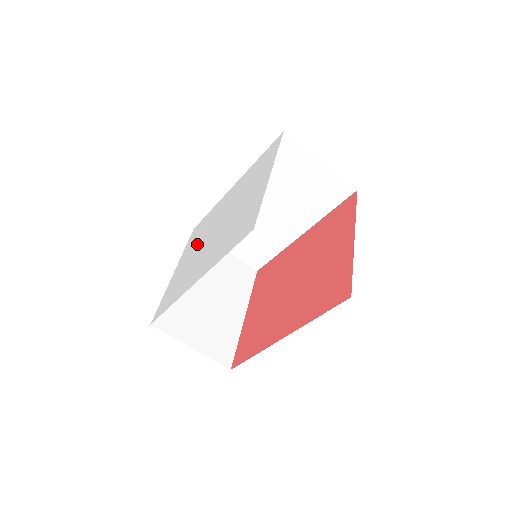
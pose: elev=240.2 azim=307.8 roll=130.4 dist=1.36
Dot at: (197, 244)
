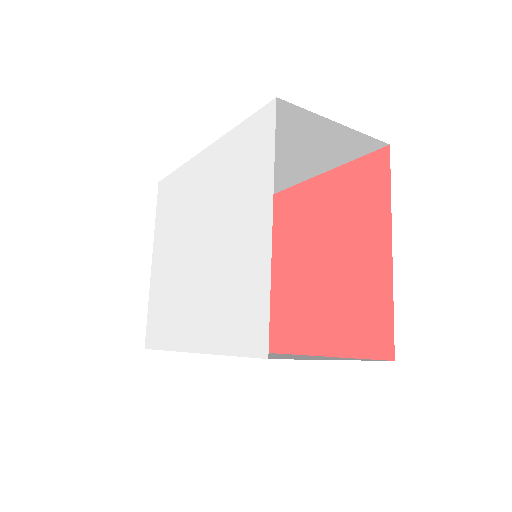
Dot at: (174, 242)
